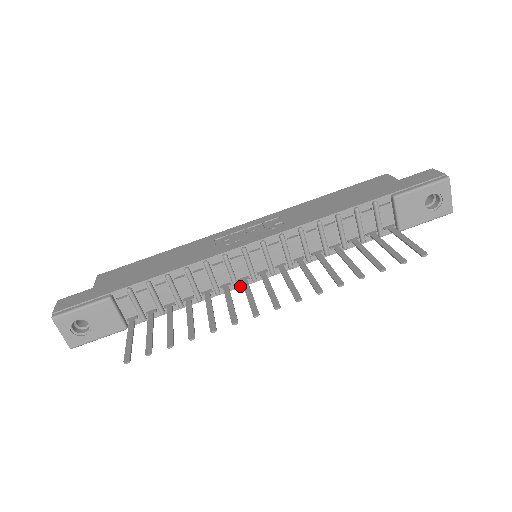
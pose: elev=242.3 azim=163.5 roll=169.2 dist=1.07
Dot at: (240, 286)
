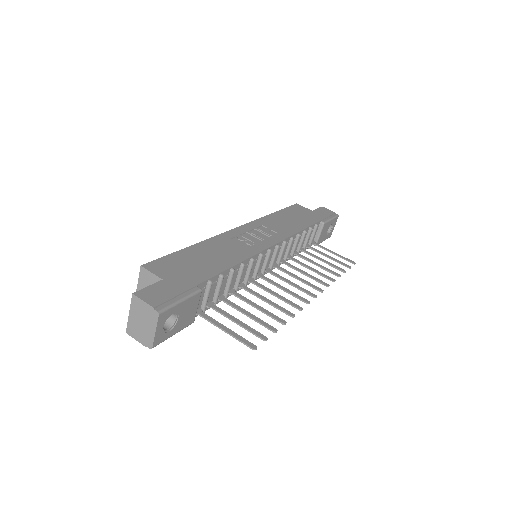
Dot at: occluded
